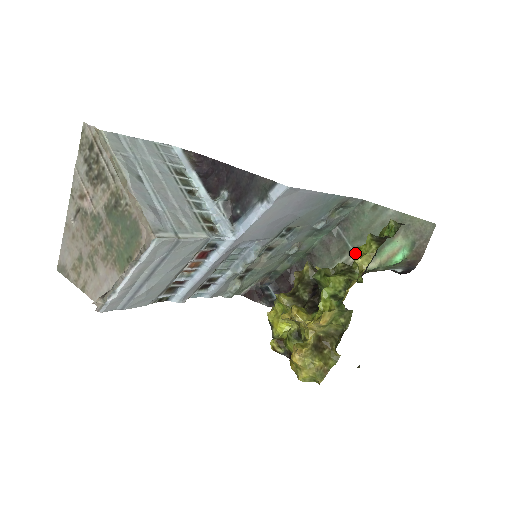
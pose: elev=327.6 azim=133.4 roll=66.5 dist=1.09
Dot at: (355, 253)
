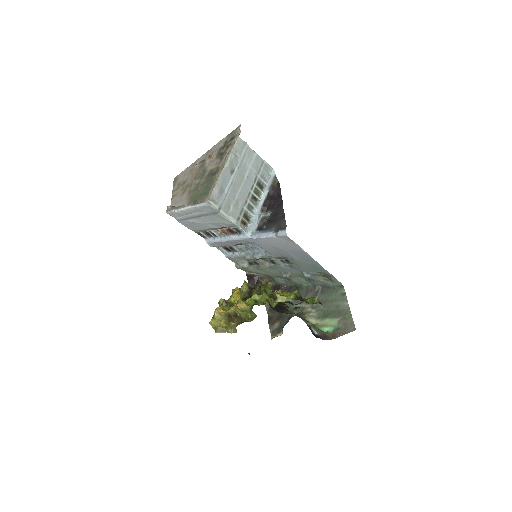
Dot at: (283, 292)
